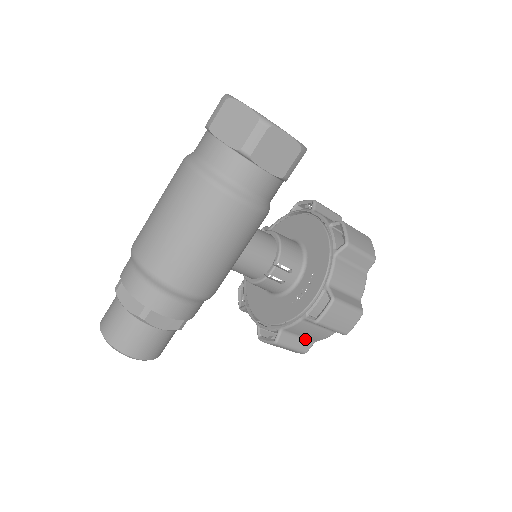
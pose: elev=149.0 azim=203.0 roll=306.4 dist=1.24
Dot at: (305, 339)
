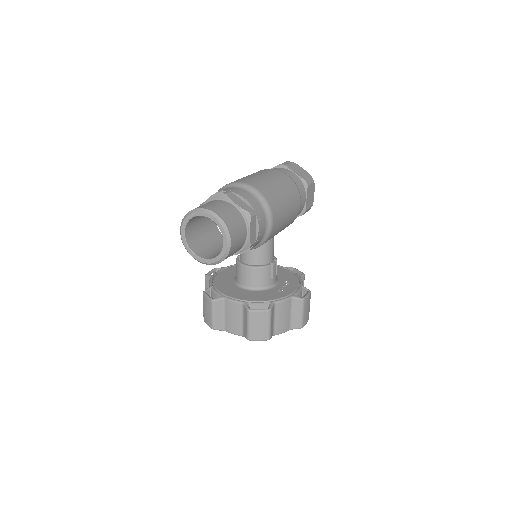
Dot at: (273, 326)
